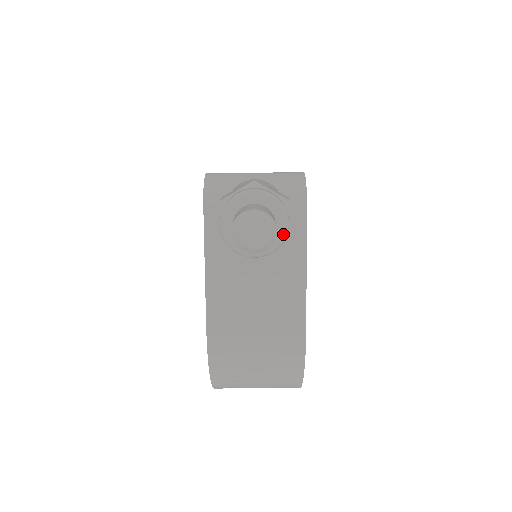
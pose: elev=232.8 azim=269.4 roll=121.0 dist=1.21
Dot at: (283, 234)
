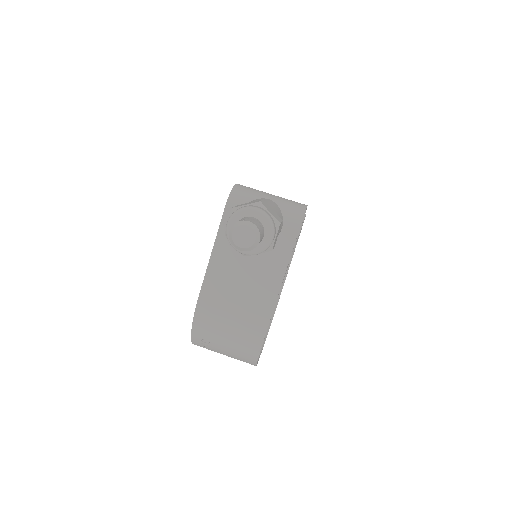
Dot at: (267, 244)
